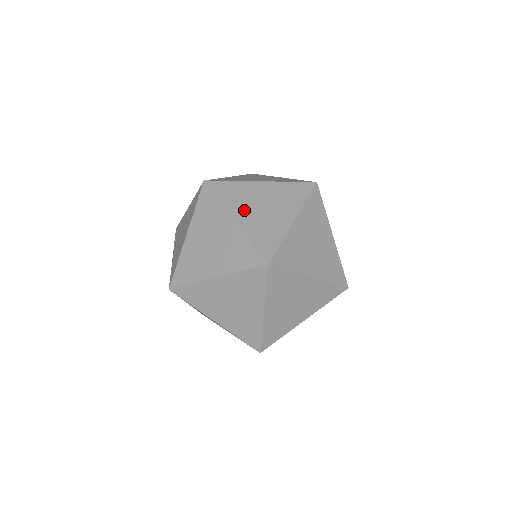
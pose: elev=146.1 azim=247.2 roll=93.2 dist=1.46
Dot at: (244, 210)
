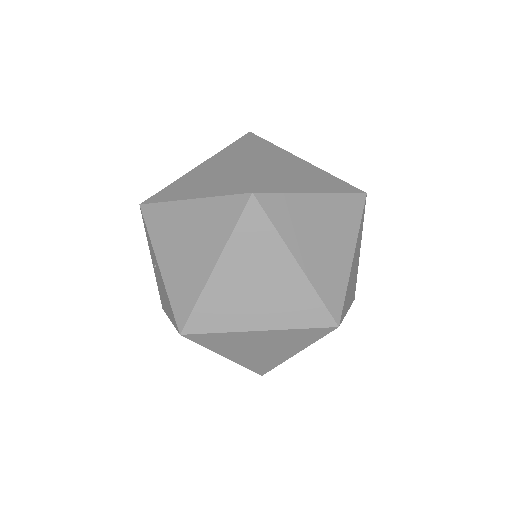
Dot at: (268, 160)
